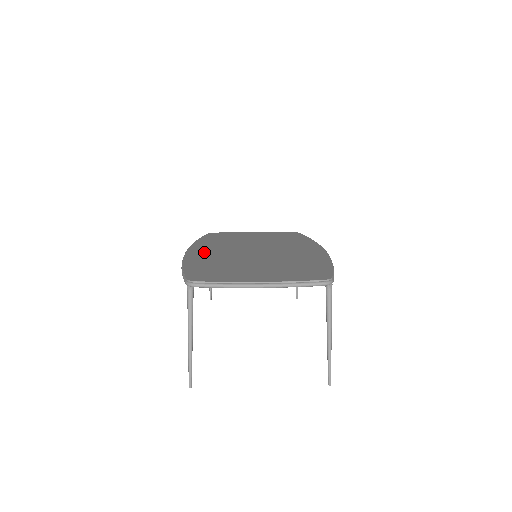
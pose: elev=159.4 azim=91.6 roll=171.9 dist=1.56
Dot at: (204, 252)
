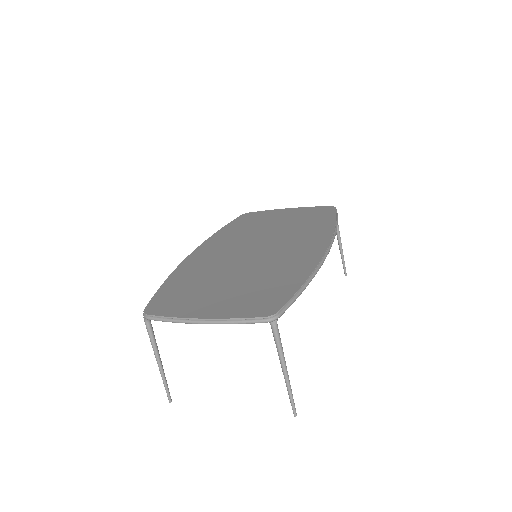
Dot at: (204, 255)
